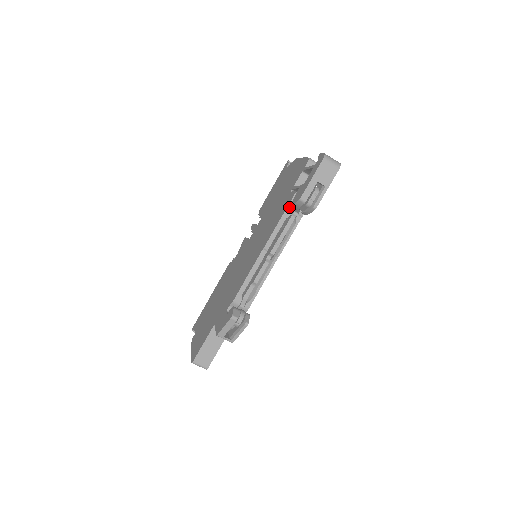
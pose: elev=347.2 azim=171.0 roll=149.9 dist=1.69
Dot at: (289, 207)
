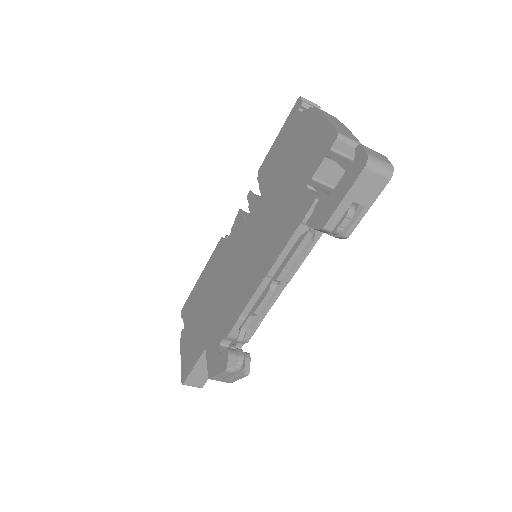
Dot at: (304, 221)
